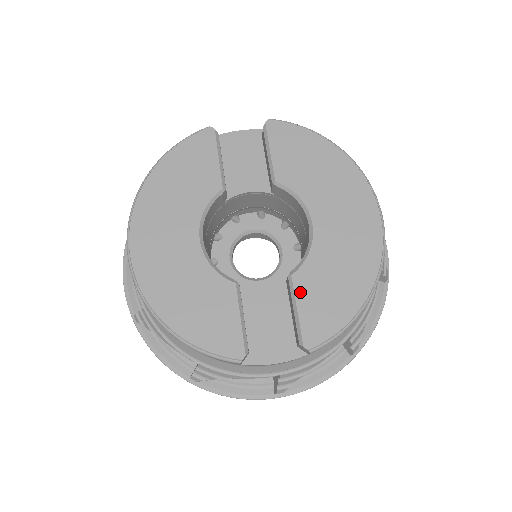
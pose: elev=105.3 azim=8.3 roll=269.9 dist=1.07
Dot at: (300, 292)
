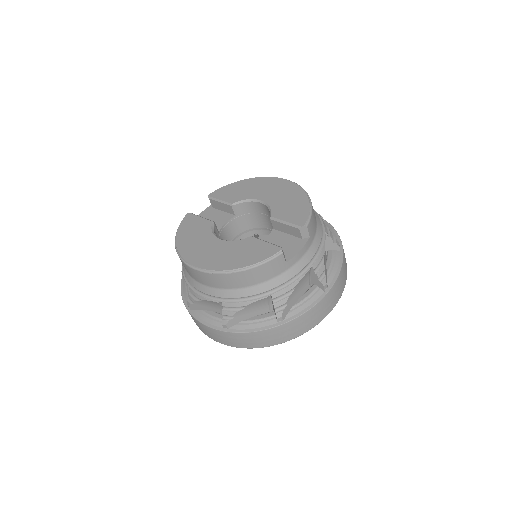
Dot at: (280, 217)
